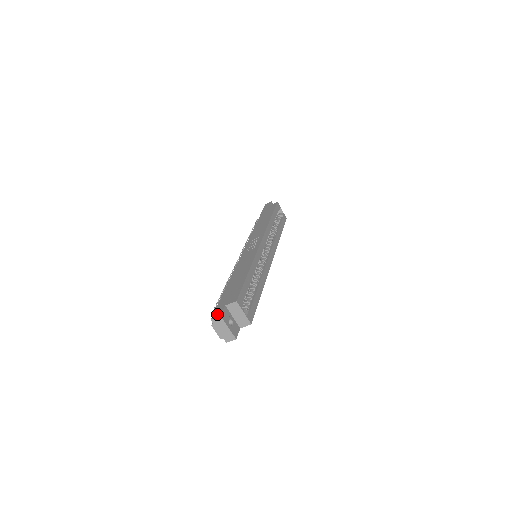
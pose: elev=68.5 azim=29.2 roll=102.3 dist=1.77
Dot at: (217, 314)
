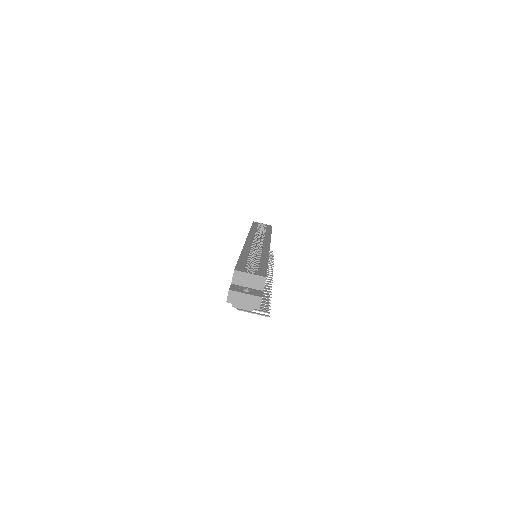
Dot at: (228, 294)
